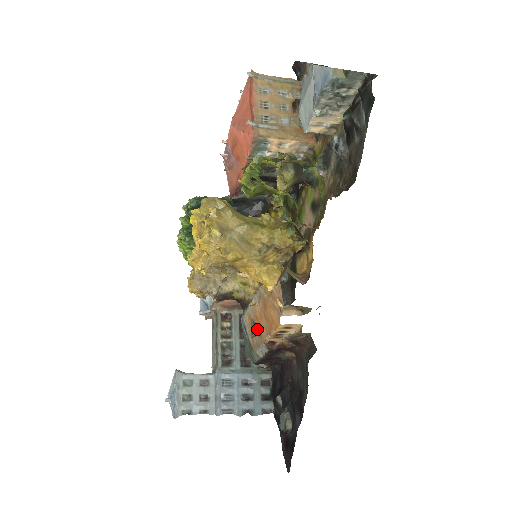
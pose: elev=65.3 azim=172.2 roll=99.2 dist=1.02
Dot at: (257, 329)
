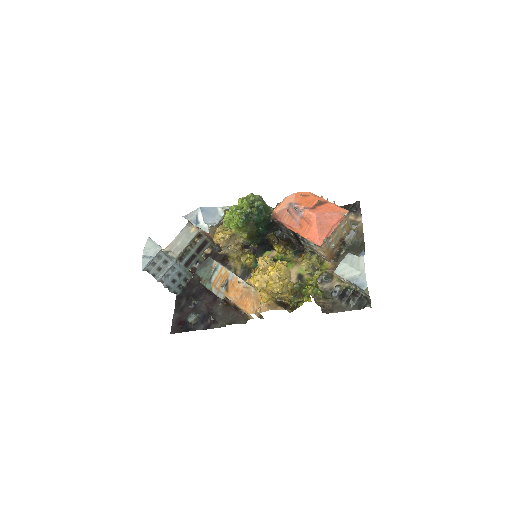
Dot at: (227, 287)
